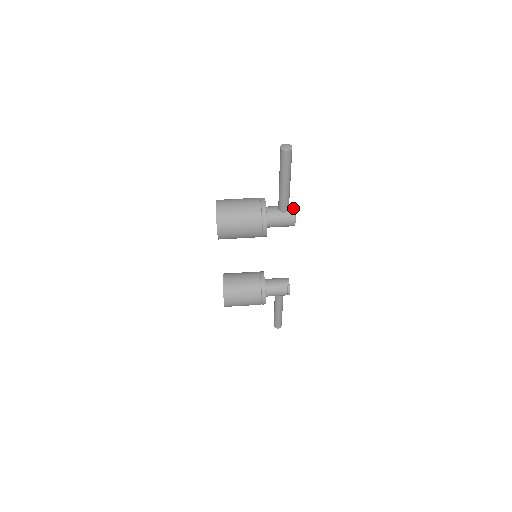
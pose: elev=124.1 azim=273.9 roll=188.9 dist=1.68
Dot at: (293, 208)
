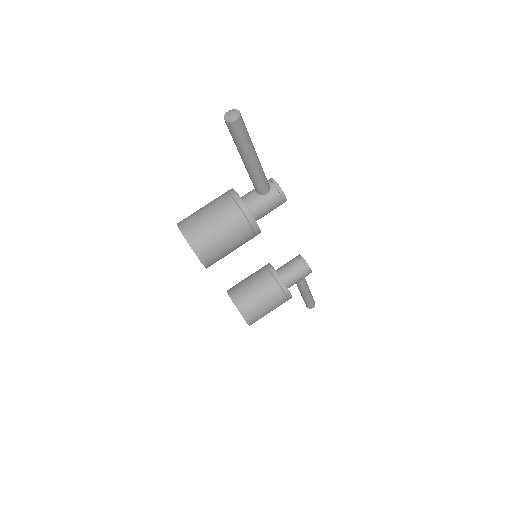
Dot at: (274, 182)
